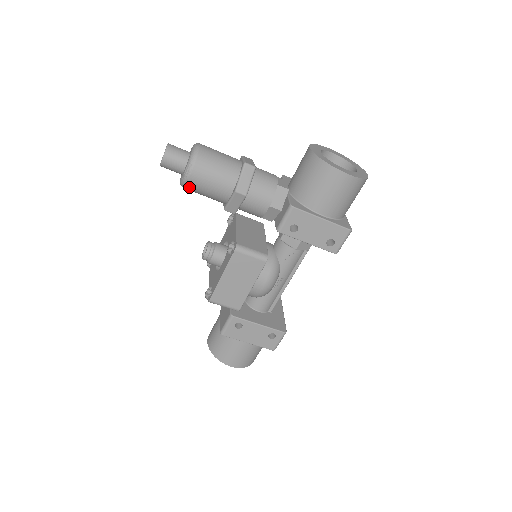
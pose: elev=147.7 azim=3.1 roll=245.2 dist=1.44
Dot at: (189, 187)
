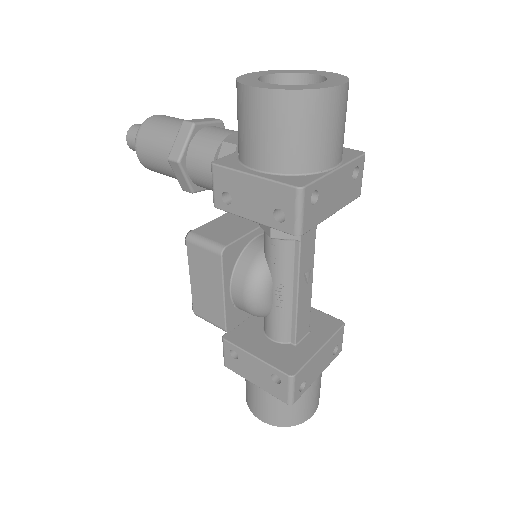
Dot at: (148, 167)
